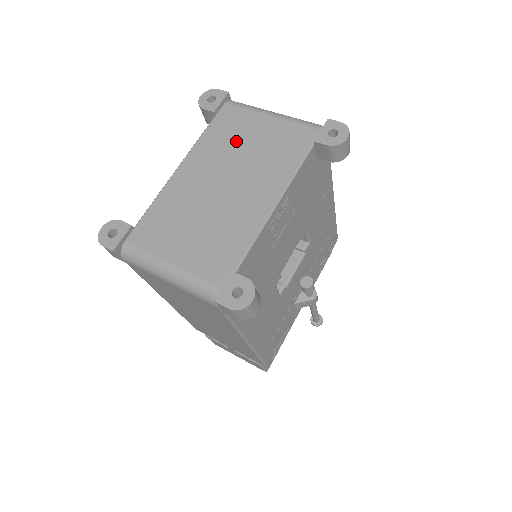
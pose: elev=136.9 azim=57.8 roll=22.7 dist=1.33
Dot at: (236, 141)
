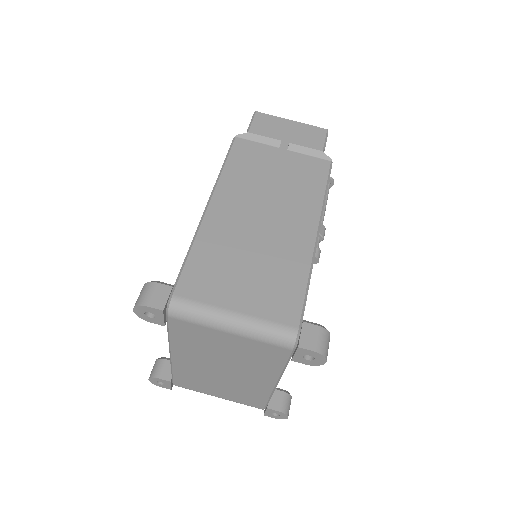
Dot at: (210, 347)
